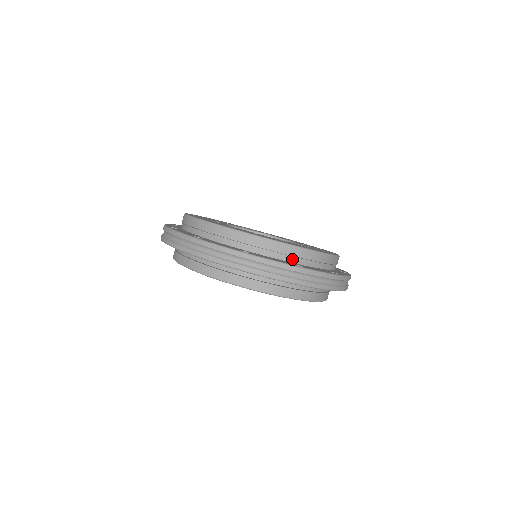
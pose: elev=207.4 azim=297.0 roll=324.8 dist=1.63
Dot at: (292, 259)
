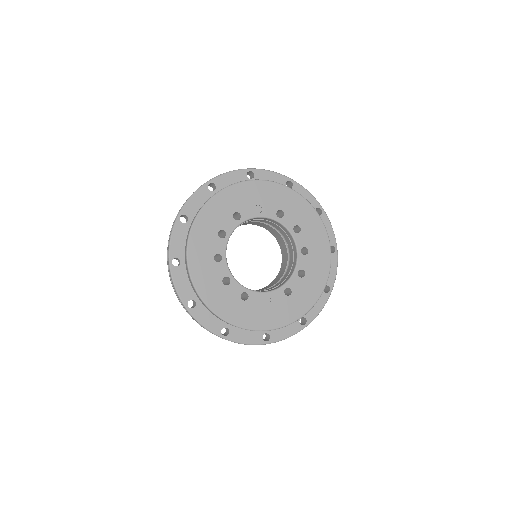
Dot at: occluded
